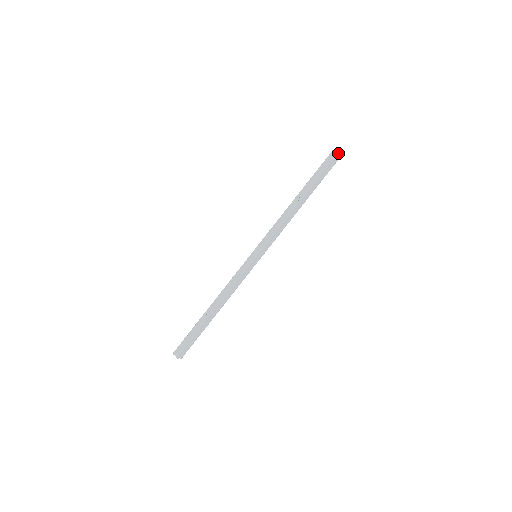
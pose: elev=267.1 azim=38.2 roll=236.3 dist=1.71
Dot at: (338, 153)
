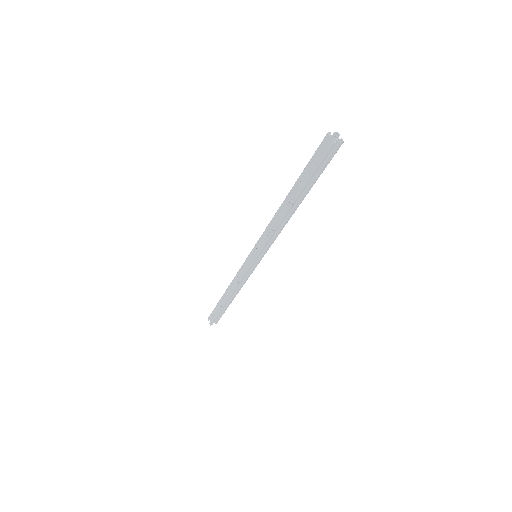
Dot at: (333, 143)
